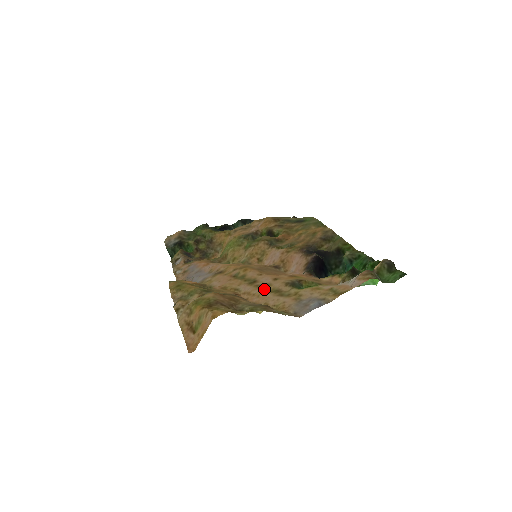
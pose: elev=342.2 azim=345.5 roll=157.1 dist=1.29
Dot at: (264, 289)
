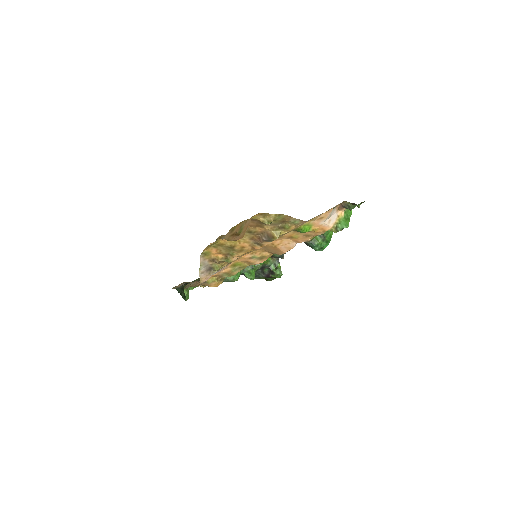
Dot at: occluded
